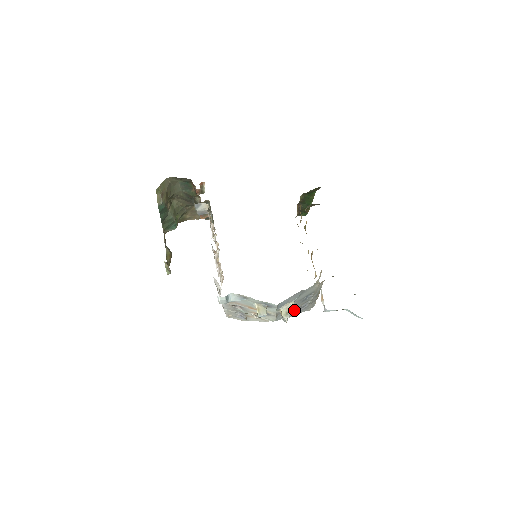
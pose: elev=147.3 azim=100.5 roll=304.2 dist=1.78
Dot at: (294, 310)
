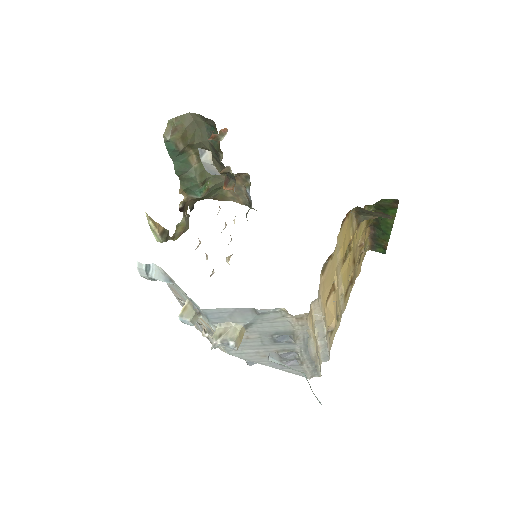
Dot at: (233, 336)
